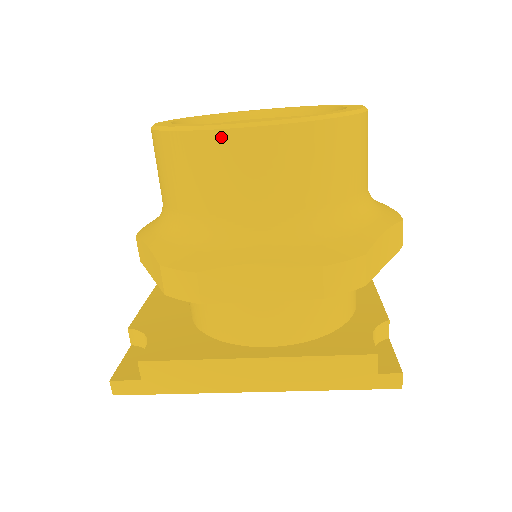
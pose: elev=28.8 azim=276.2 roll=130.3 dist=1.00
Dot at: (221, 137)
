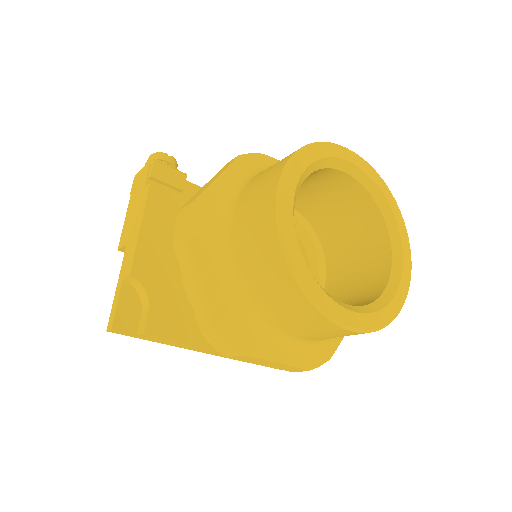
Dot at: (328, 323)
